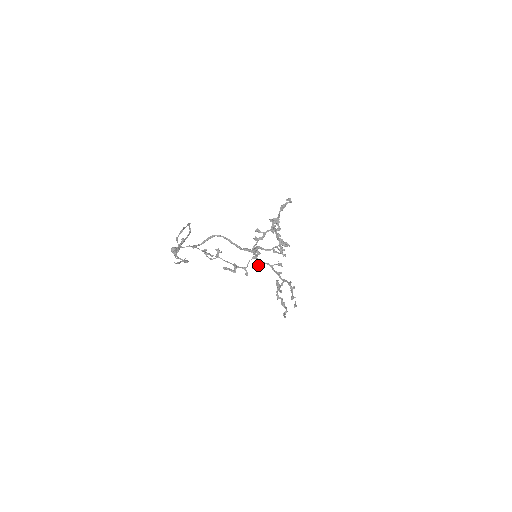
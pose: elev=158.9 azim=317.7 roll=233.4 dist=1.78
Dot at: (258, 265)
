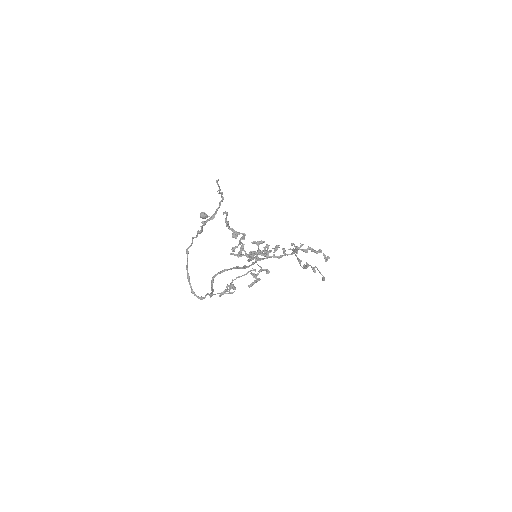
Dot at: (265, 246)
